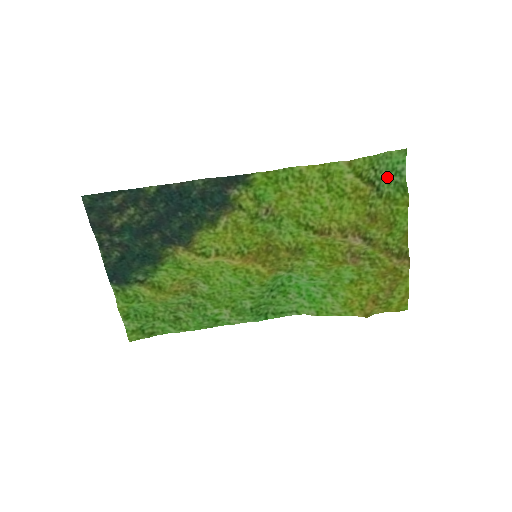
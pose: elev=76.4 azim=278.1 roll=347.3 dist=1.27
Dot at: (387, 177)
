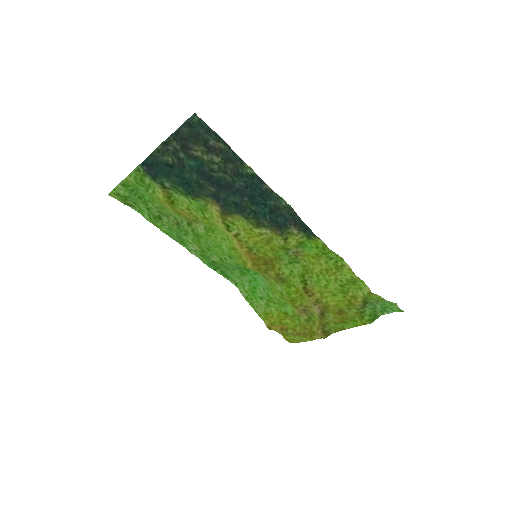
Dot at: (376, 307)
